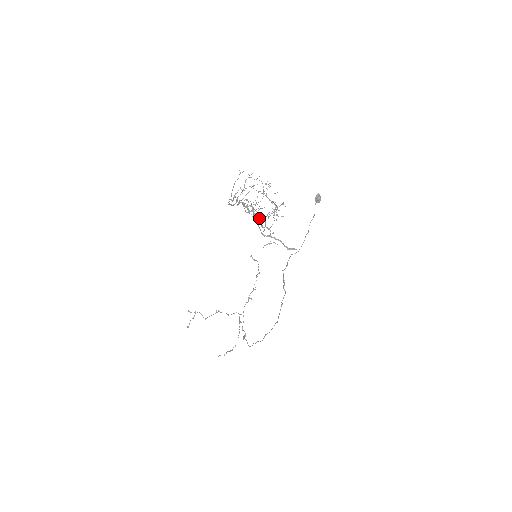
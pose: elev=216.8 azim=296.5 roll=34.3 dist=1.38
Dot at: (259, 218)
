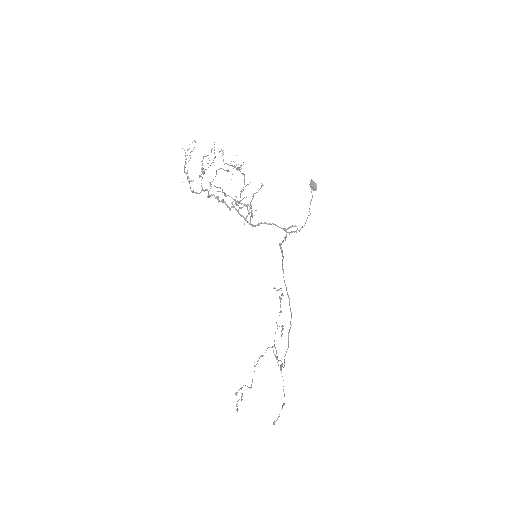
Dot at: (236, 202)
